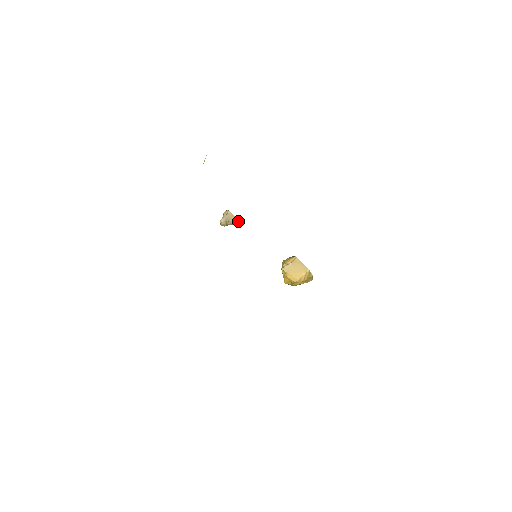
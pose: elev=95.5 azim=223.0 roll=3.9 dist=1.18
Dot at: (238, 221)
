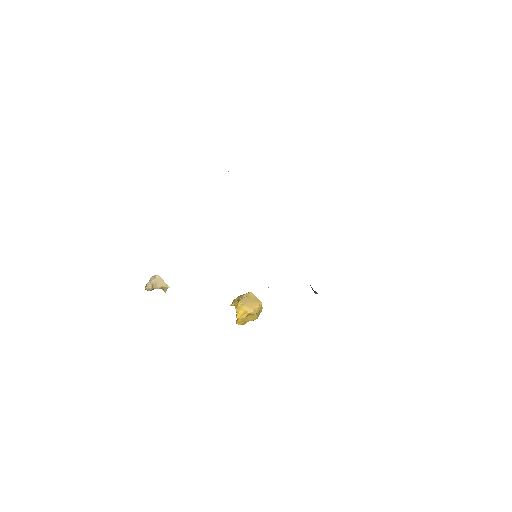
Dot at: (166, 285)
